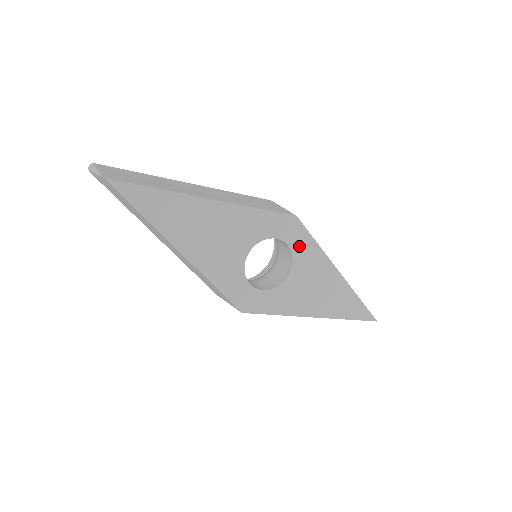
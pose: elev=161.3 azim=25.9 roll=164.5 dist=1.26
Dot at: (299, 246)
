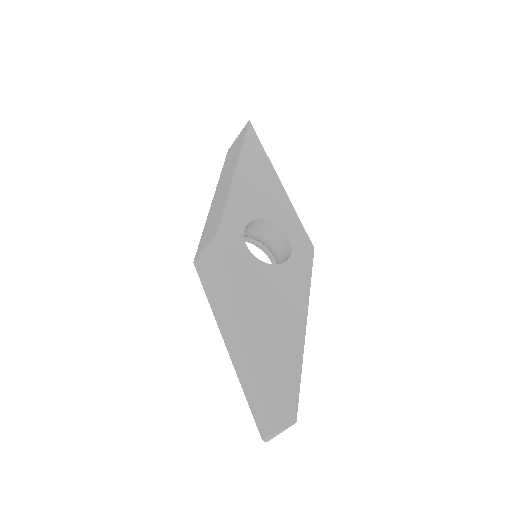
Dot at: (298, 262)
